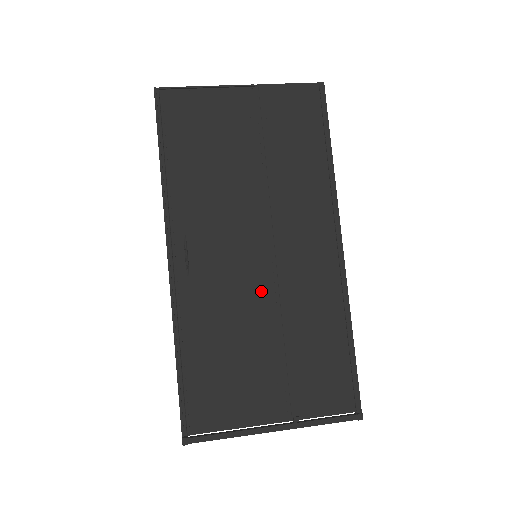
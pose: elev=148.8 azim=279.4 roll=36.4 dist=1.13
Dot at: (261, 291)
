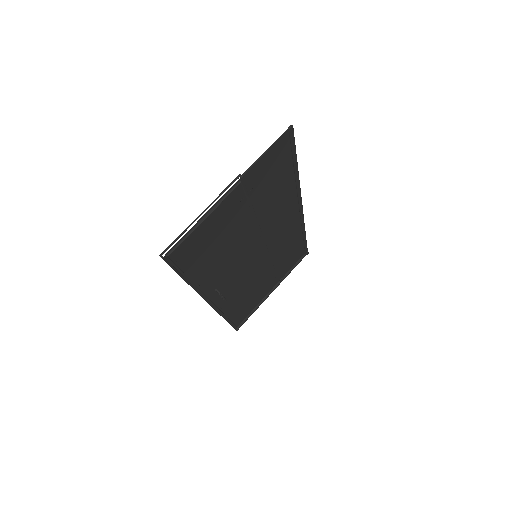
Dot at: (261, 264)
